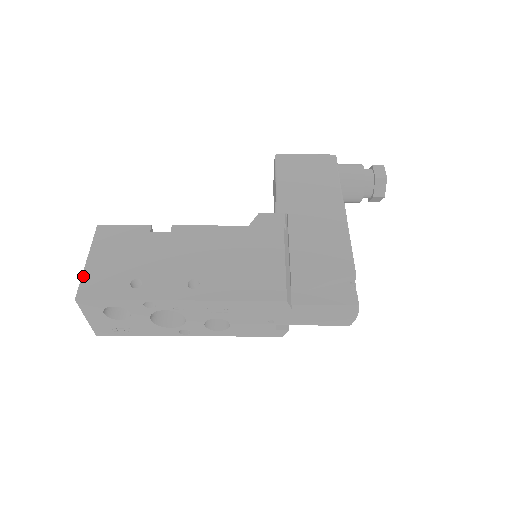
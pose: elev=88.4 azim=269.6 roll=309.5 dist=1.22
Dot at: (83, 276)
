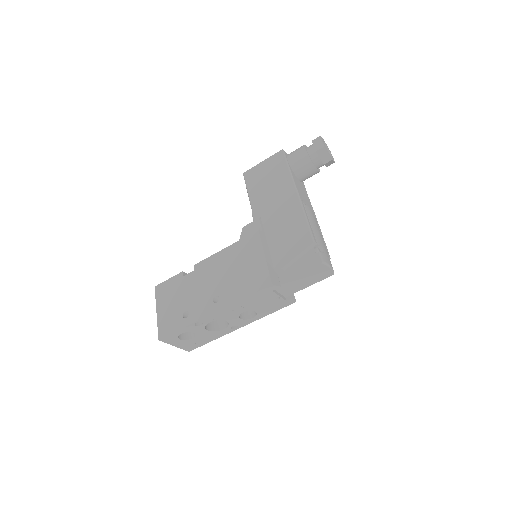
Dot at: (158, 324)
